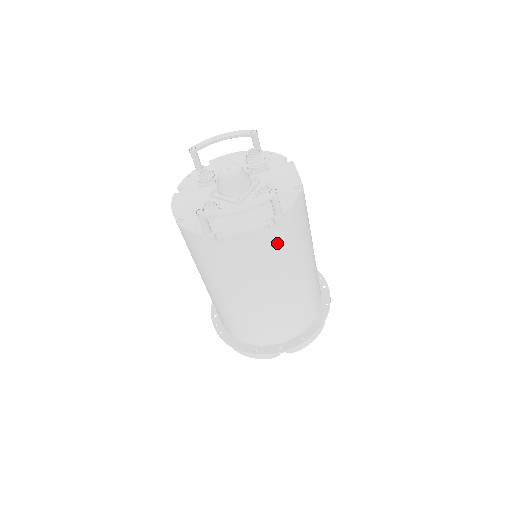
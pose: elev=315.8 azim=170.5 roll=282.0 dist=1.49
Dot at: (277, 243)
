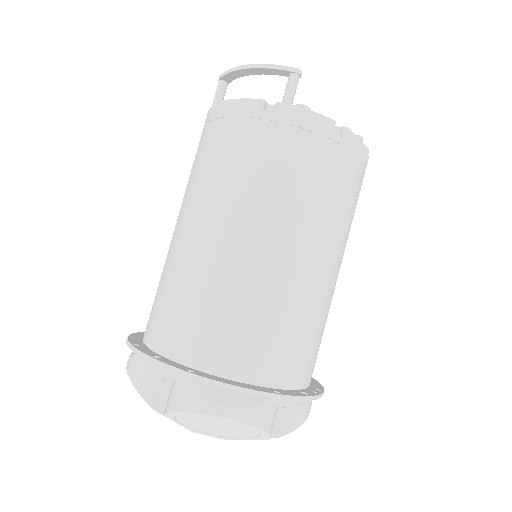
Dot at: (260, 141)
